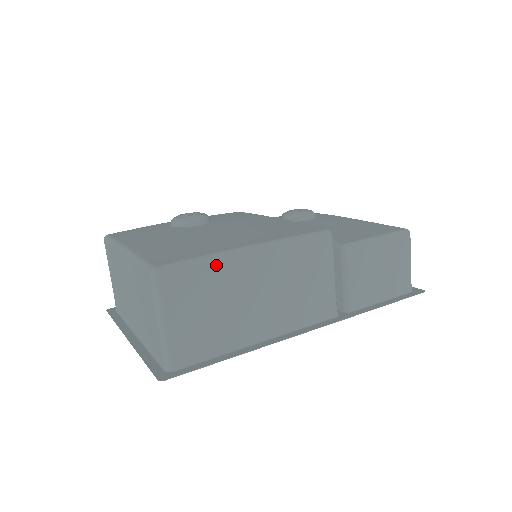
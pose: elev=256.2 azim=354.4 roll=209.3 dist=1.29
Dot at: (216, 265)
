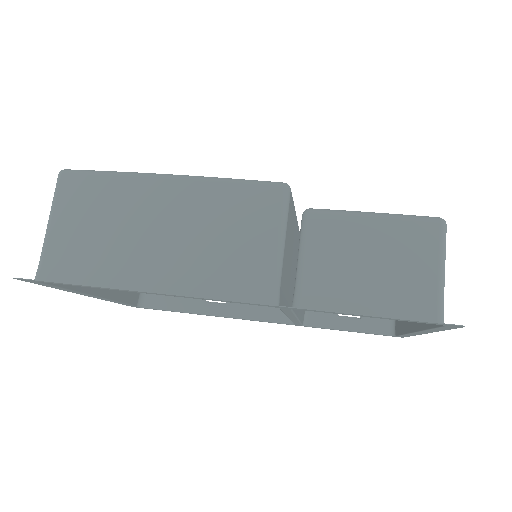
Dot at: (121, 181)
